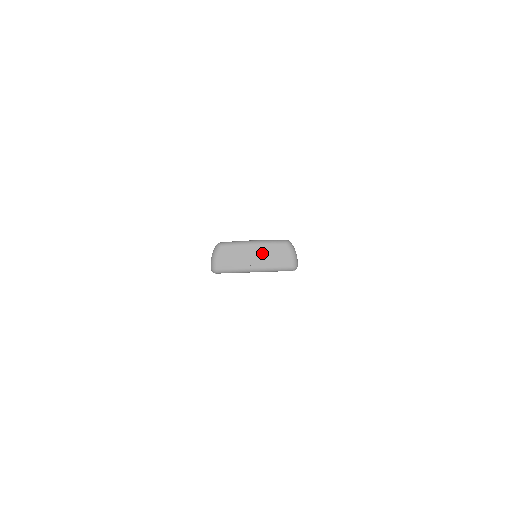
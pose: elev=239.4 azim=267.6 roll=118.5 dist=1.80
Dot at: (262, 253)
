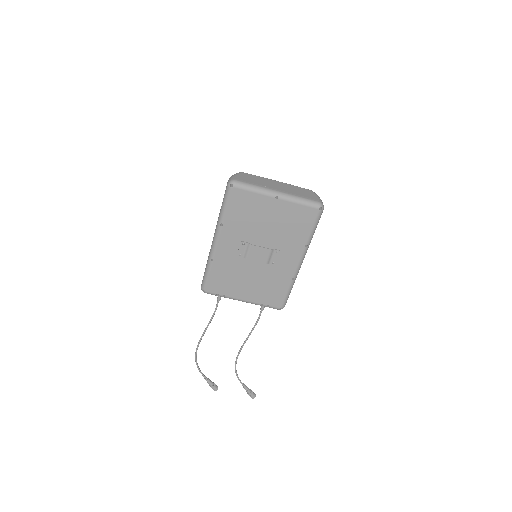
Dot at: (287, 187)
